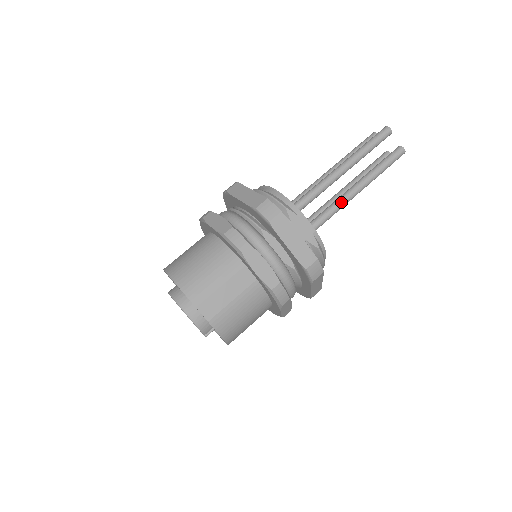
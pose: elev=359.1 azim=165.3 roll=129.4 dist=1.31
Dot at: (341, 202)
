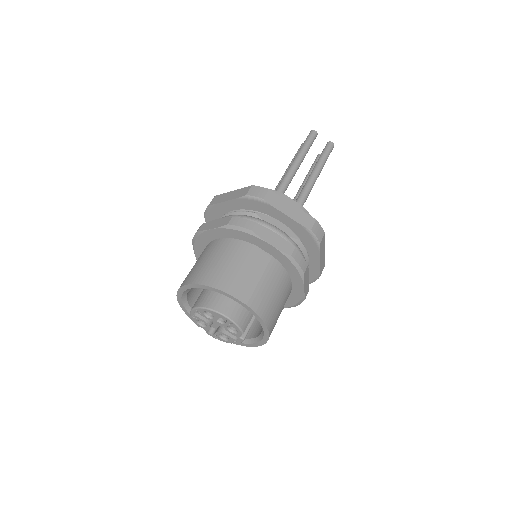
Dot at: (306, 190)
